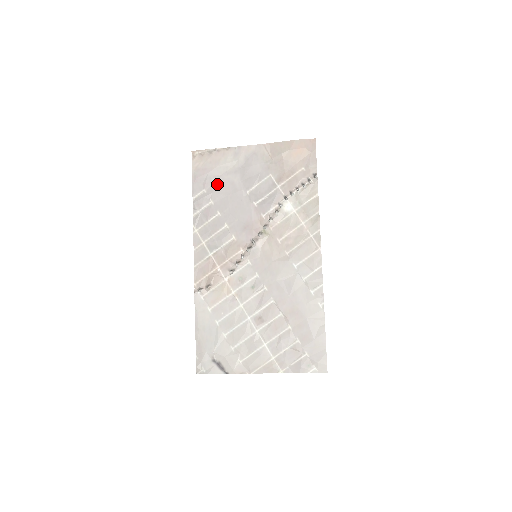
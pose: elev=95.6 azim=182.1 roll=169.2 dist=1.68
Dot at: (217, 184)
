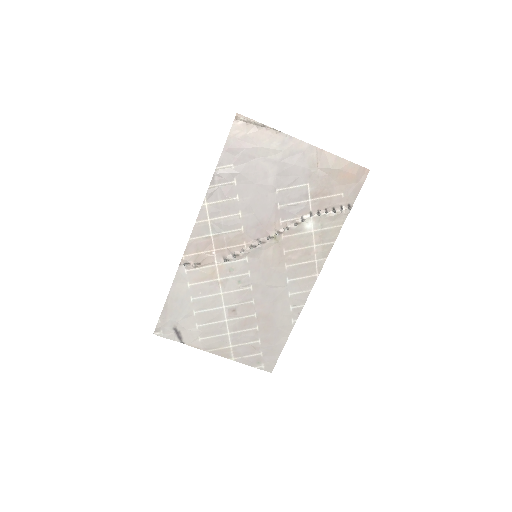
Dot at: (249, 166)
